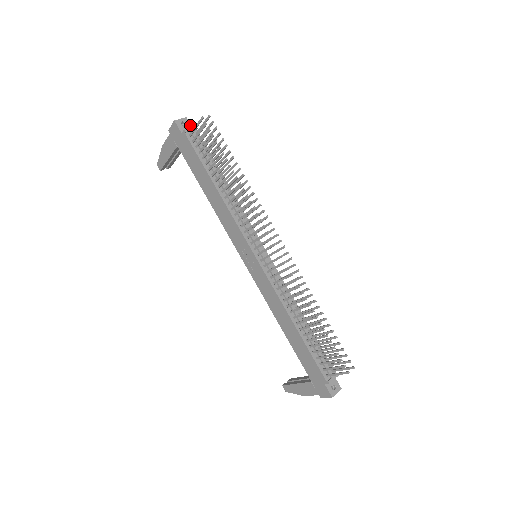
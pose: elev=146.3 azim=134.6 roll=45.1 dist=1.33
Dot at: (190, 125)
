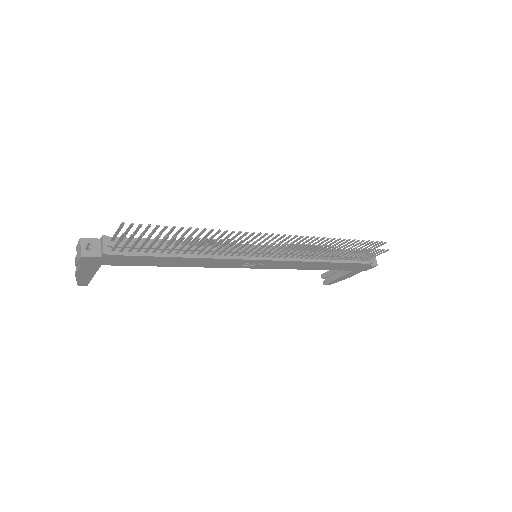
Dot at: (93, 240)
